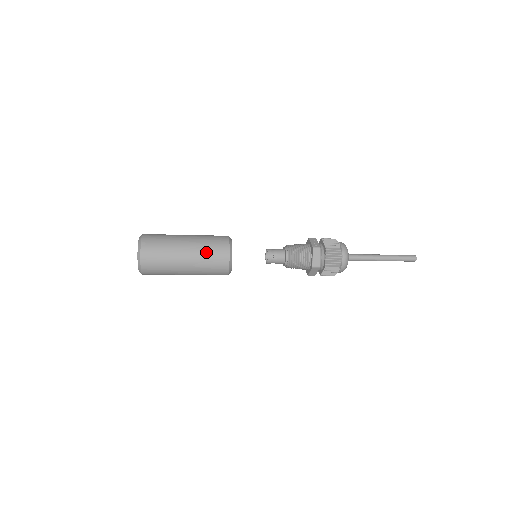
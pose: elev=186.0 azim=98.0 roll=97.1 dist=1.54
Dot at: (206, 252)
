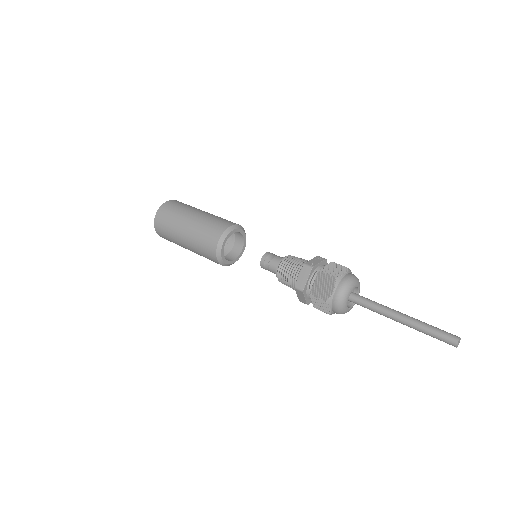
Dot at: (202, 230)
